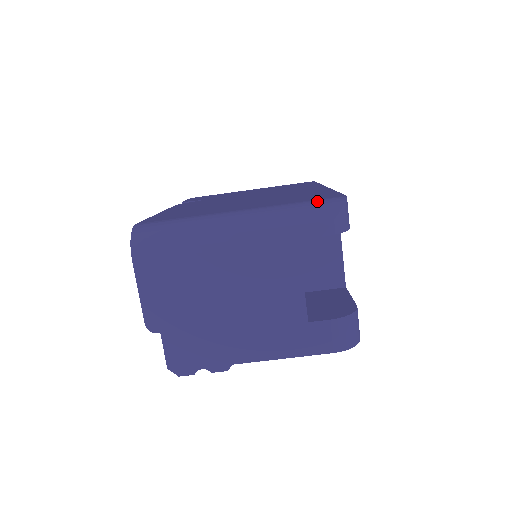
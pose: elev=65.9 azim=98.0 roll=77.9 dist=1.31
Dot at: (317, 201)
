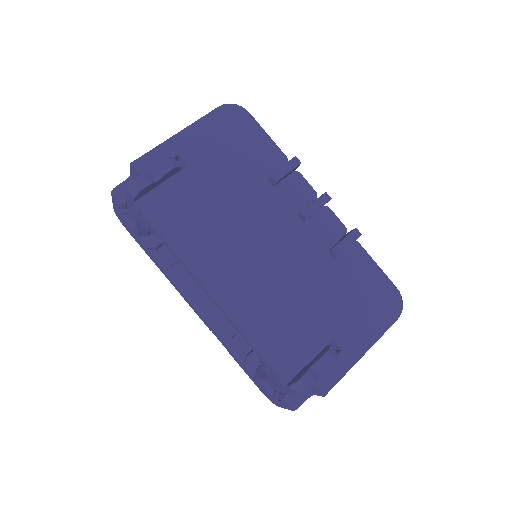
Dot at: occluded
